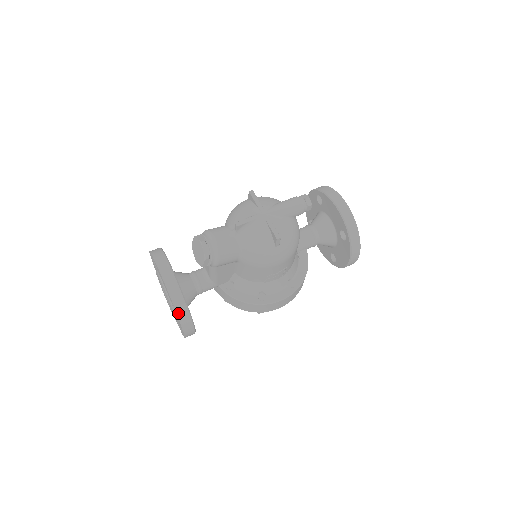
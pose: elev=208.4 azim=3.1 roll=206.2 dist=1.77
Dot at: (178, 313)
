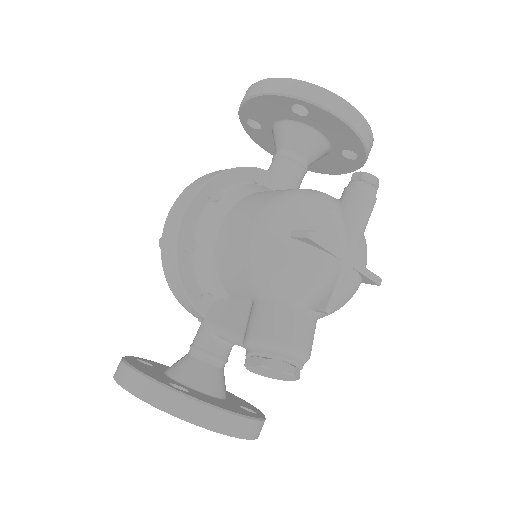
Dot at: occluded
